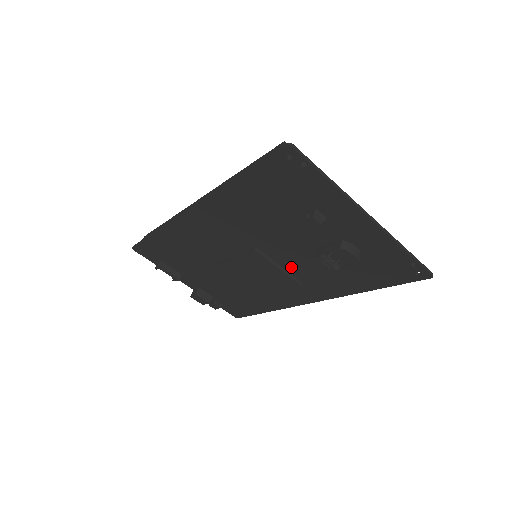
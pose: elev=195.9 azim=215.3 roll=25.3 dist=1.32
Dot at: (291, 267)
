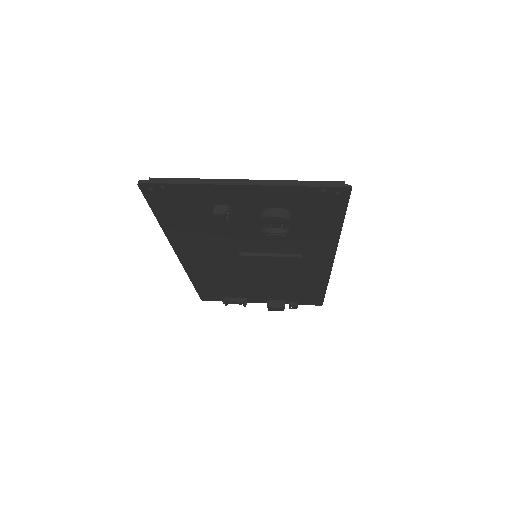
Dot at: (277, 249)
